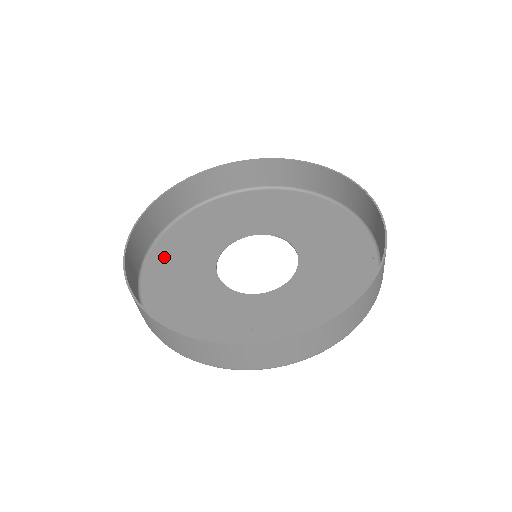
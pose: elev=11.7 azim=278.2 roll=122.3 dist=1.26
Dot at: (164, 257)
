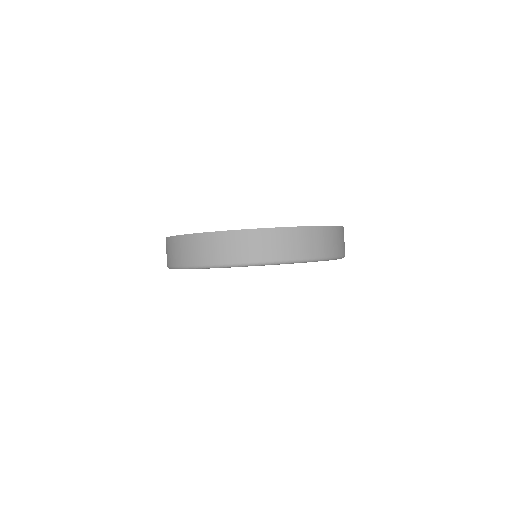
Dot at: occluded
